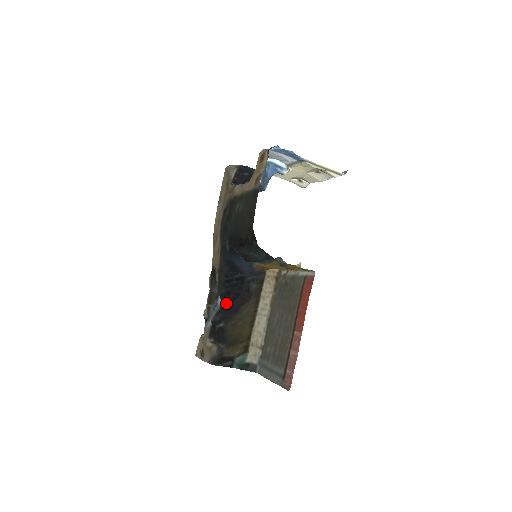
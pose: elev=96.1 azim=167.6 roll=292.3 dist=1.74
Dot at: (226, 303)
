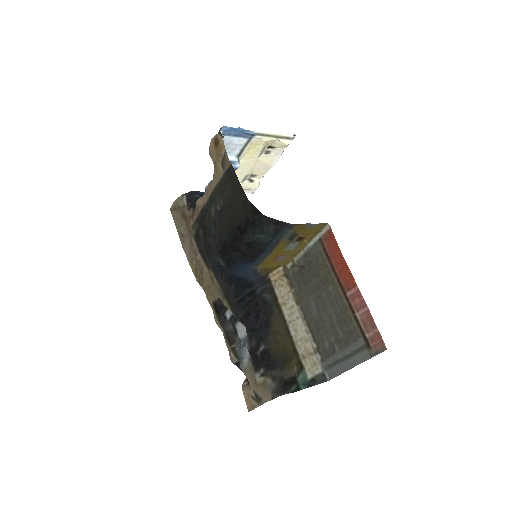
Dot at: (252, 325)
